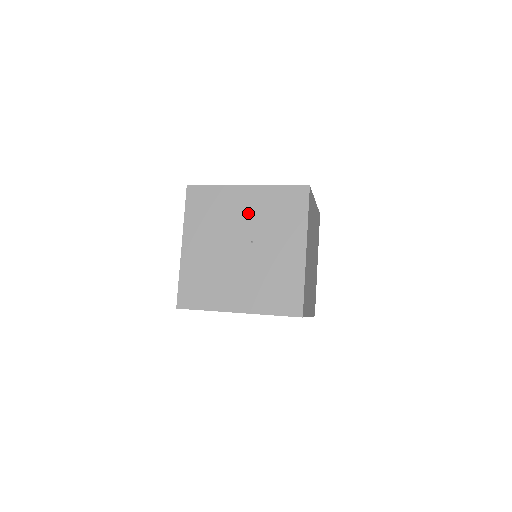
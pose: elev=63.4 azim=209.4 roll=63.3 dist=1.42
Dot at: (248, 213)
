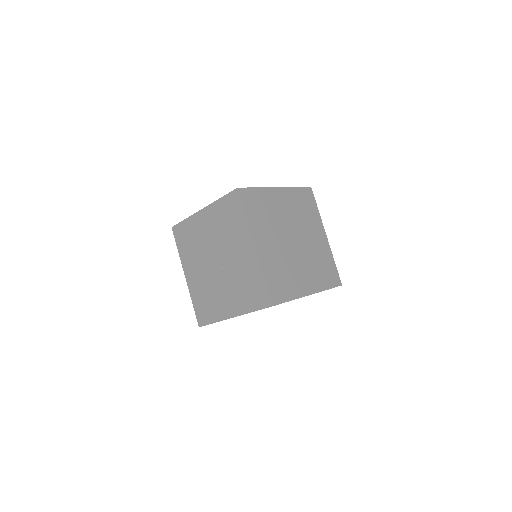
Dot at: (238, 257)
